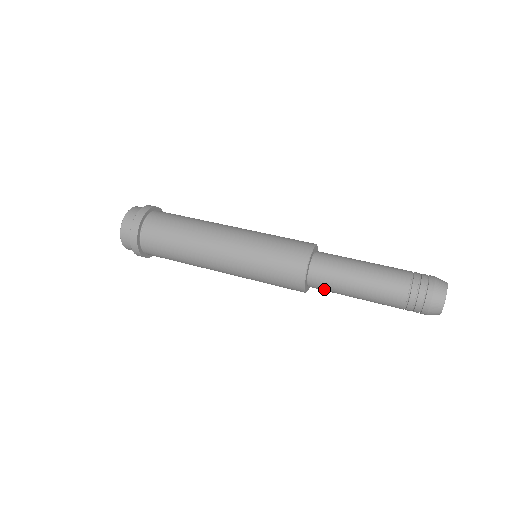
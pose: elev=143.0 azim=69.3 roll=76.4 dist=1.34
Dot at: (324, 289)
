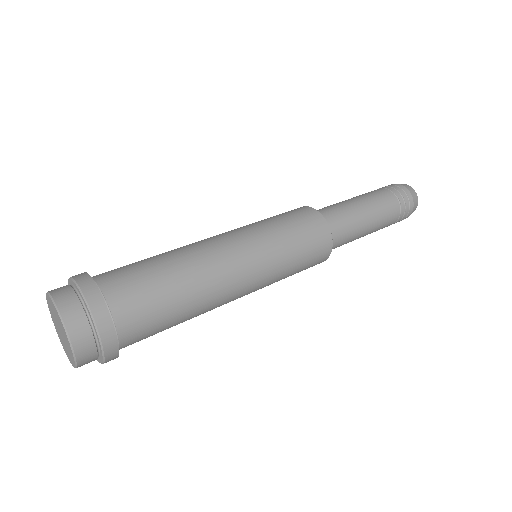
Dot at: occluded
